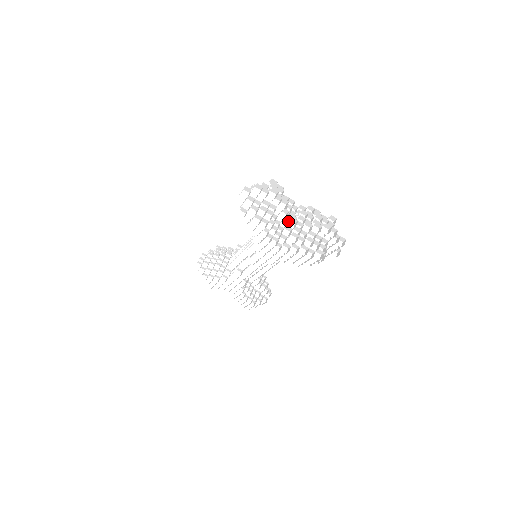
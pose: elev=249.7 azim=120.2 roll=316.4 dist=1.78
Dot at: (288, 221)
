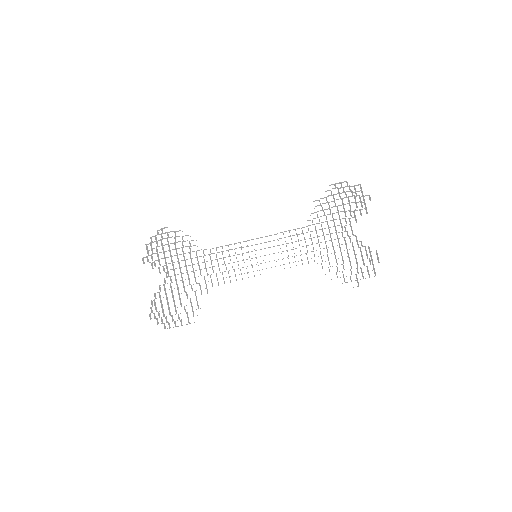
Dot at: (346, 231)
